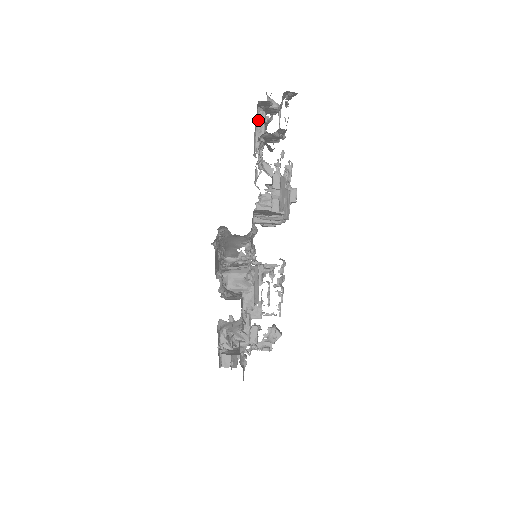
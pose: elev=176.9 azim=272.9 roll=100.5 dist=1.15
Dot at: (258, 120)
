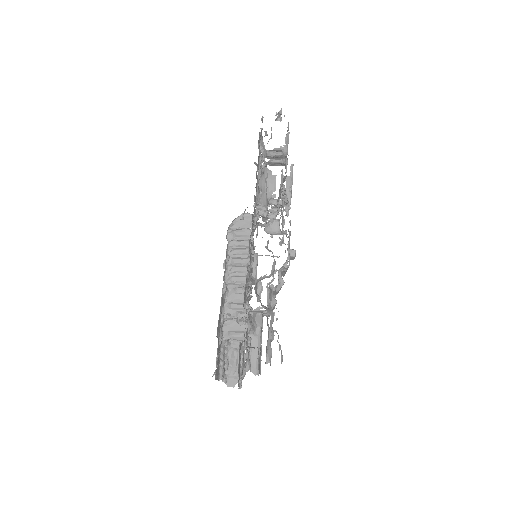
Dot at: (248, 278)
